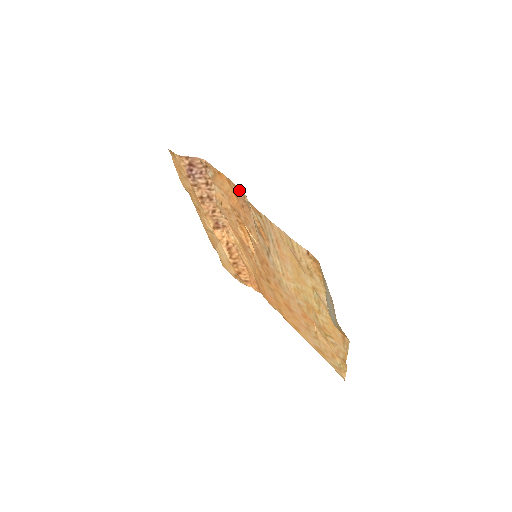
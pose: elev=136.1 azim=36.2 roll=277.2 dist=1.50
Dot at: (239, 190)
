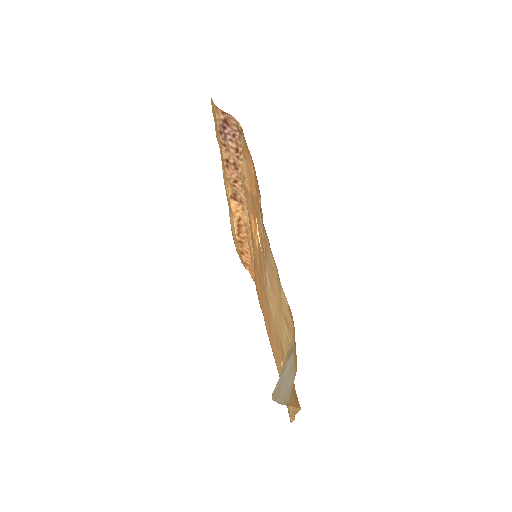
Dot at: (258, 185)
